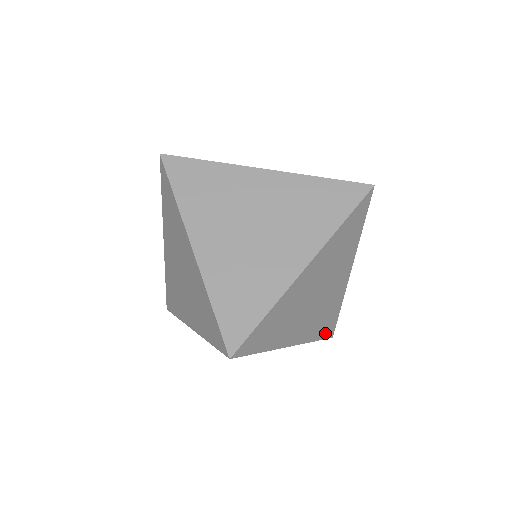
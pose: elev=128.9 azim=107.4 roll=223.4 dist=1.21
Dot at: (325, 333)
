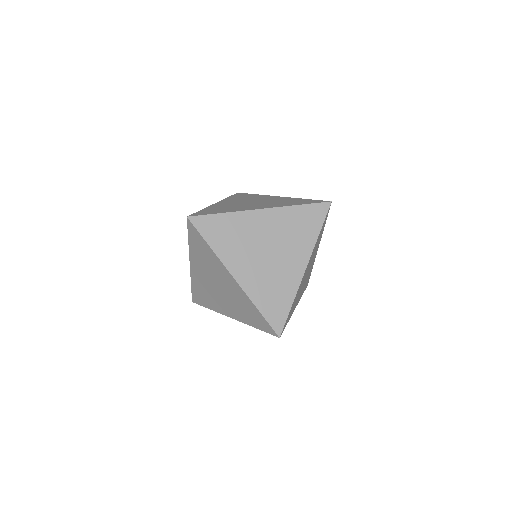
Dot at: (271, 316)
